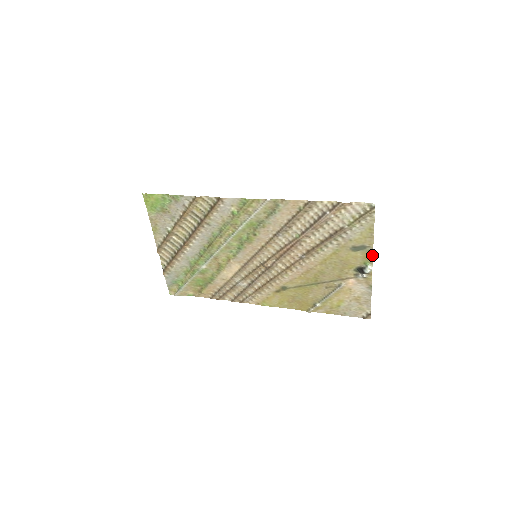
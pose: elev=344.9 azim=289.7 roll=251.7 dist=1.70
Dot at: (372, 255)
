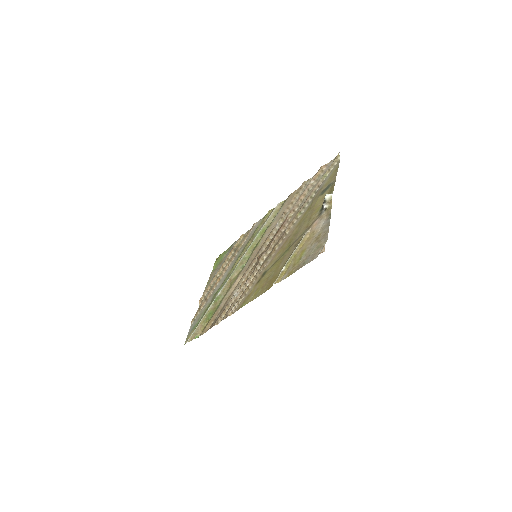
Dot at: occluded
